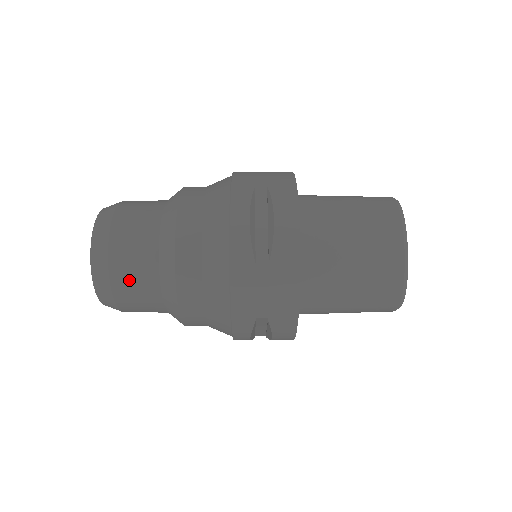
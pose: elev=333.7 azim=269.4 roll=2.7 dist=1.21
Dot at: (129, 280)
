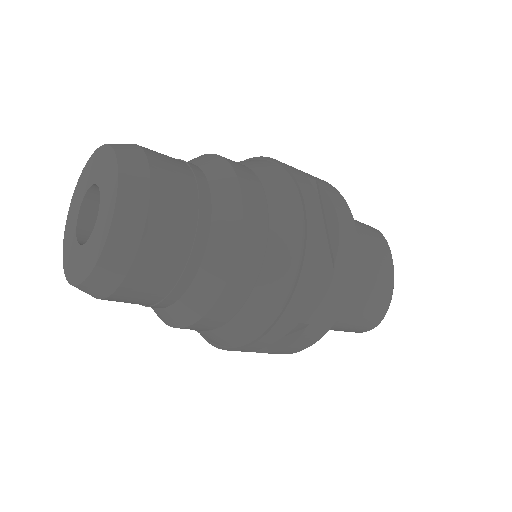
Dot at: (164, 252)
